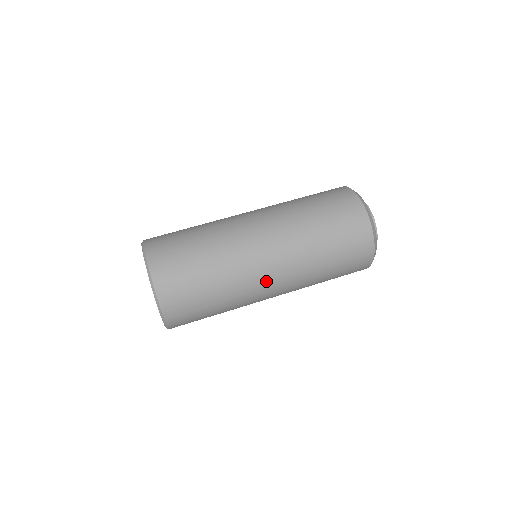
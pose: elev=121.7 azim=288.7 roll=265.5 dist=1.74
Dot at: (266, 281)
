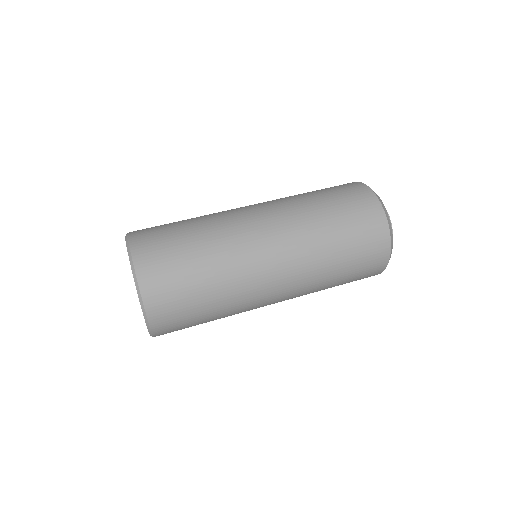
Dot at: (268, 302)
